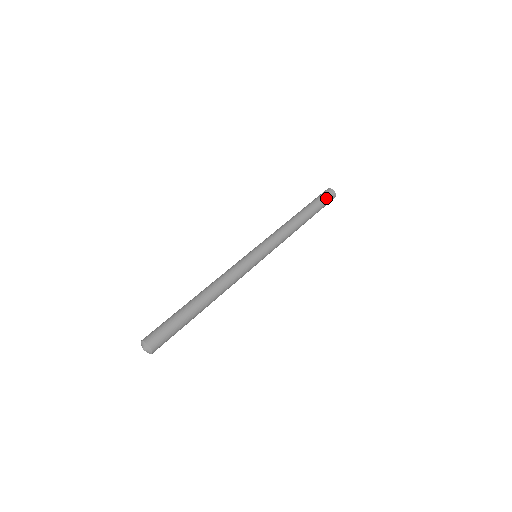
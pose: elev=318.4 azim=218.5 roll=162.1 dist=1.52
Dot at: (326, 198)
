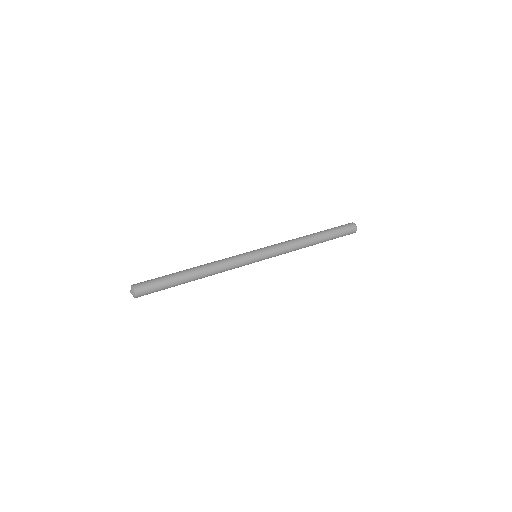
Dot at: (344, 229)
